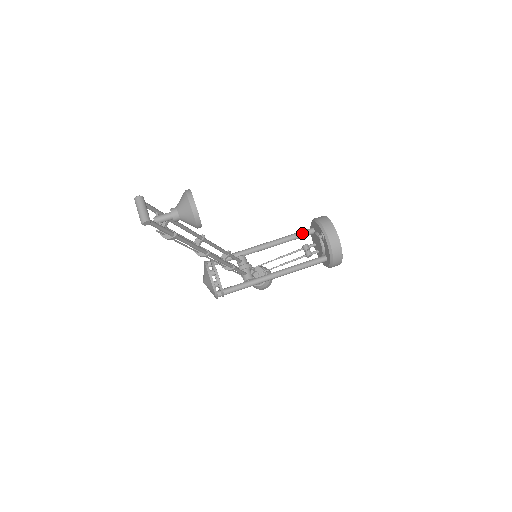
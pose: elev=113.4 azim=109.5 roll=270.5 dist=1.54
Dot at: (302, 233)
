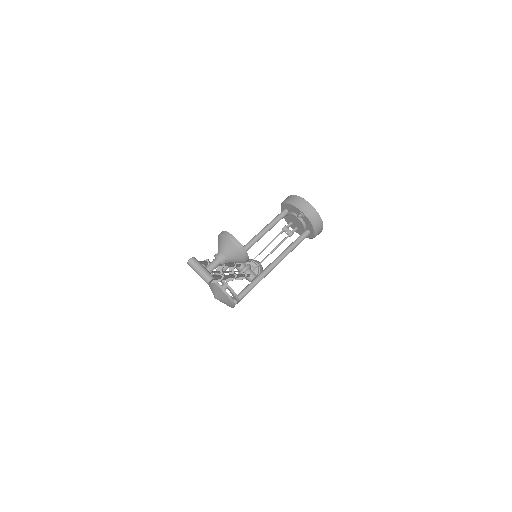
Dot at: (279, 217)
